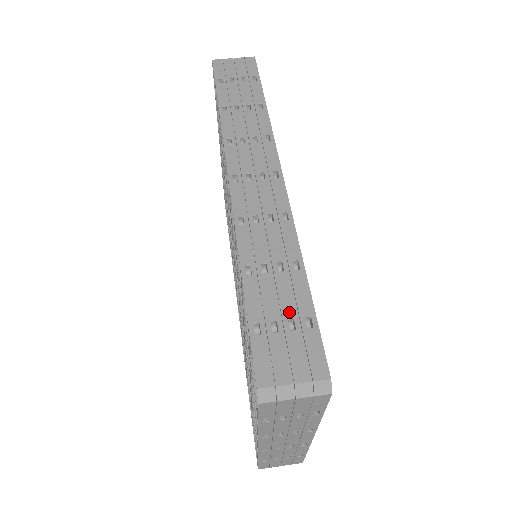
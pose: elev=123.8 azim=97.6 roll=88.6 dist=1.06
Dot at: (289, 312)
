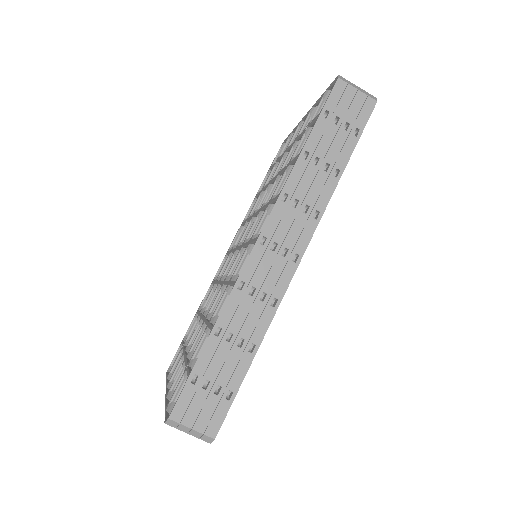
Dot at: (222, 380)
